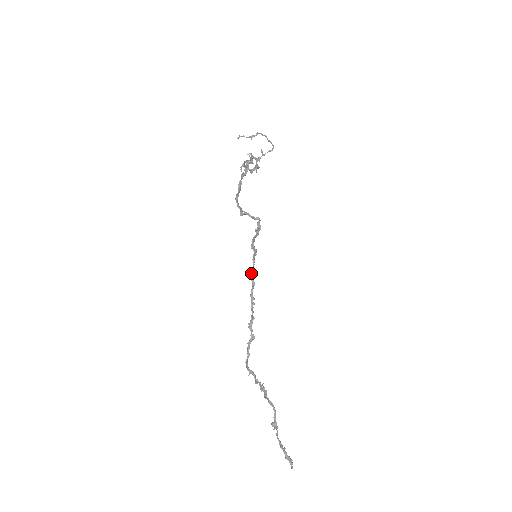
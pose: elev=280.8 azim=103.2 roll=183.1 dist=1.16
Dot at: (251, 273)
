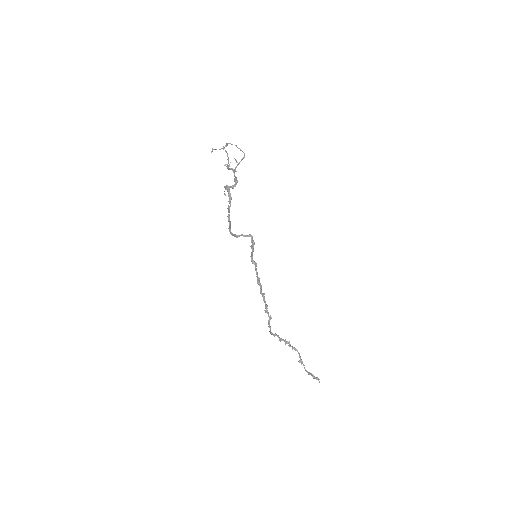
Dot at: (257, 279)
